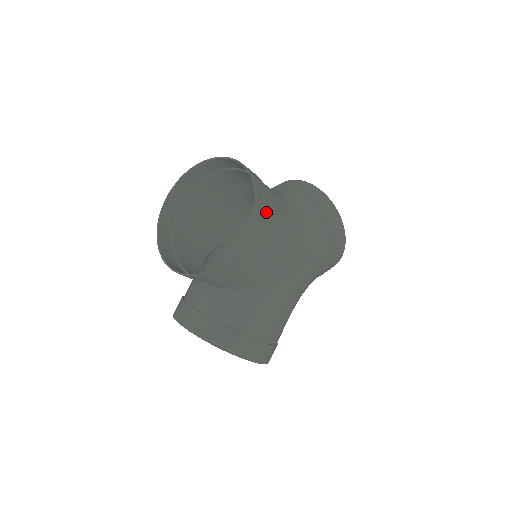
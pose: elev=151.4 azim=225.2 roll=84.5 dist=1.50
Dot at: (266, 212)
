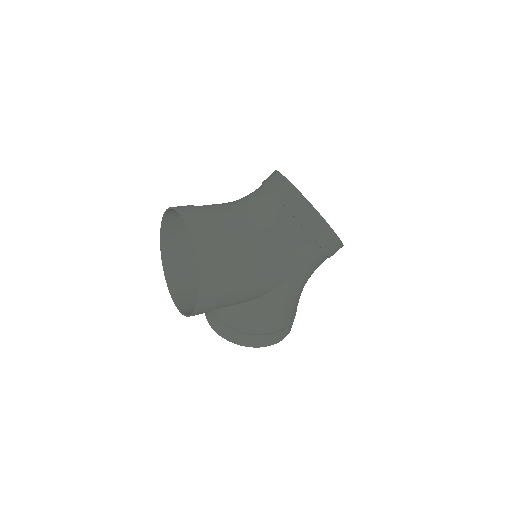
Dot at: (214, 272)
